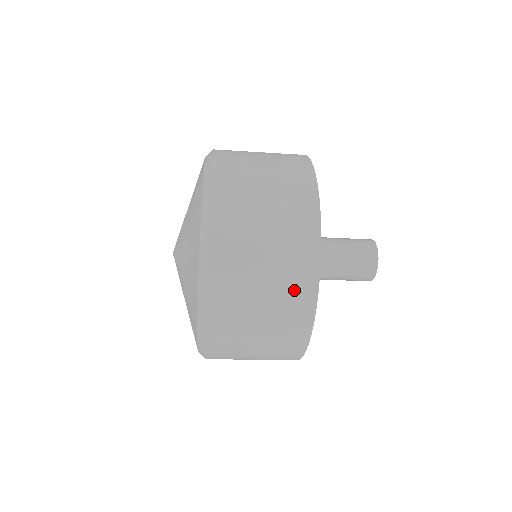
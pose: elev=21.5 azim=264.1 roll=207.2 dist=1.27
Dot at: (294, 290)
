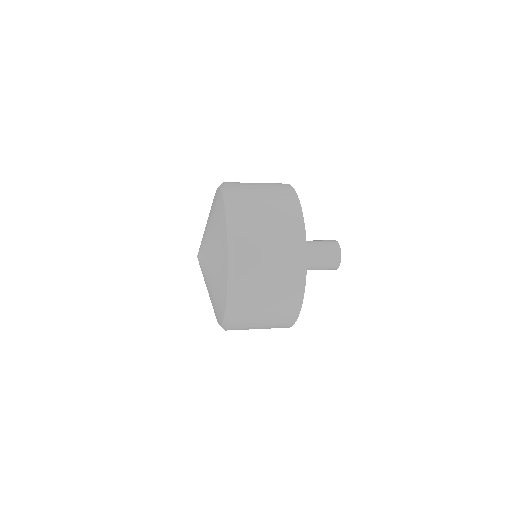
Dot at: (291, 269)
